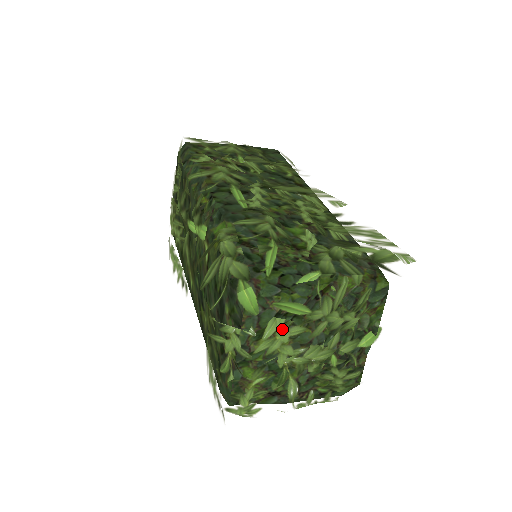
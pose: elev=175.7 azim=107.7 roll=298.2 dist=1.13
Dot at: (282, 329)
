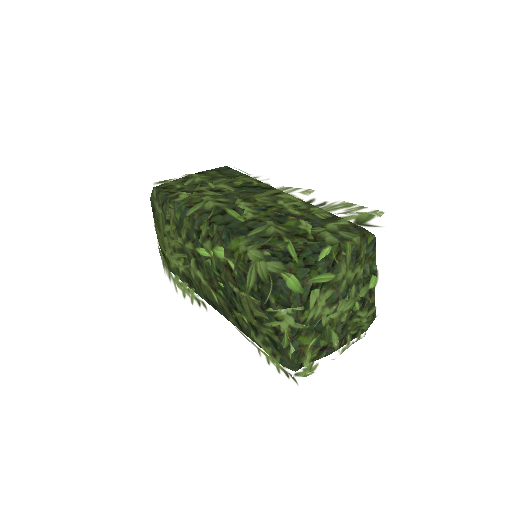
Dot at: (320, 297)
